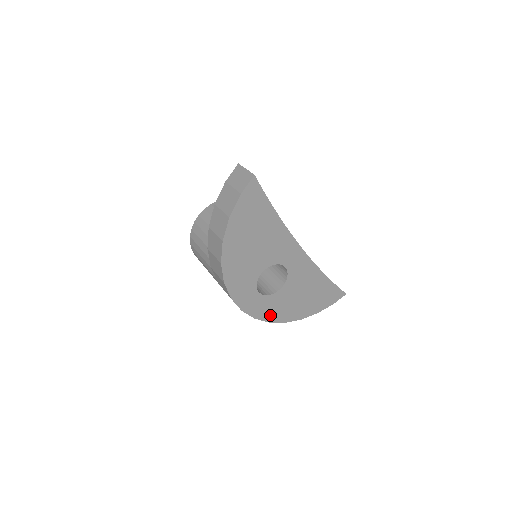
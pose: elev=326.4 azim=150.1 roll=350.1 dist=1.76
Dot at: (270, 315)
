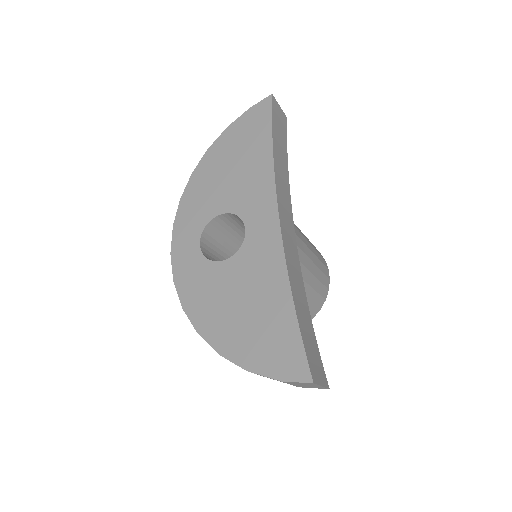
Dot at: (190, 296)
